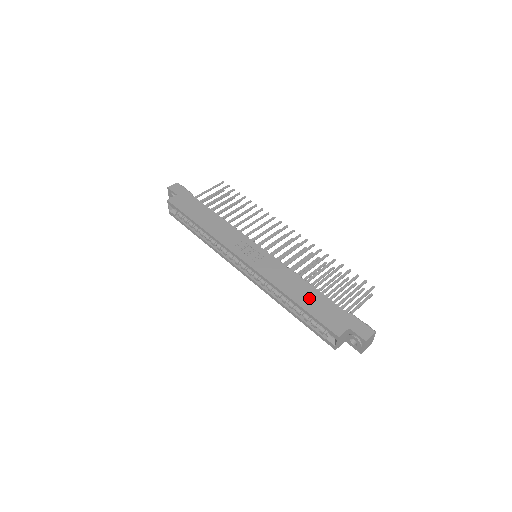
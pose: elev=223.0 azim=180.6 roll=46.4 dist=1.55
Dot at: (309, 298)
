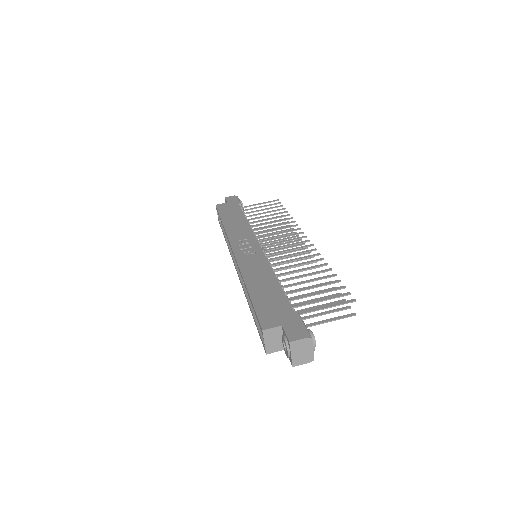
Dot at: (265, 291)
